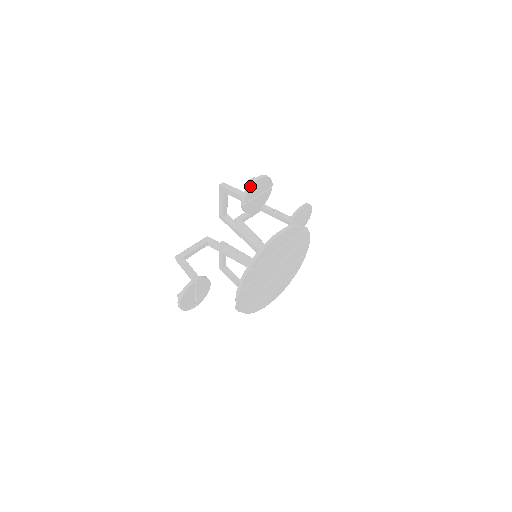
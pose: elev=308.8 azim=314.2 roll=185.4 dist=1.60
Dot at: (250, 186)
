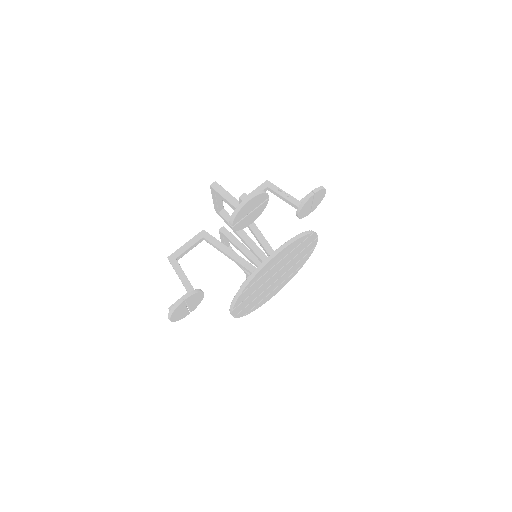
Dot at: (238, 210)
